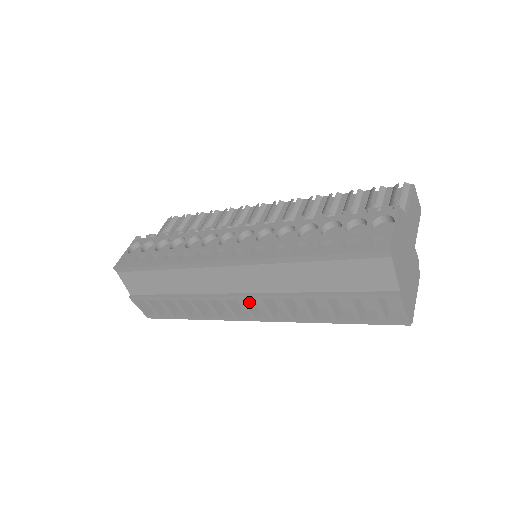
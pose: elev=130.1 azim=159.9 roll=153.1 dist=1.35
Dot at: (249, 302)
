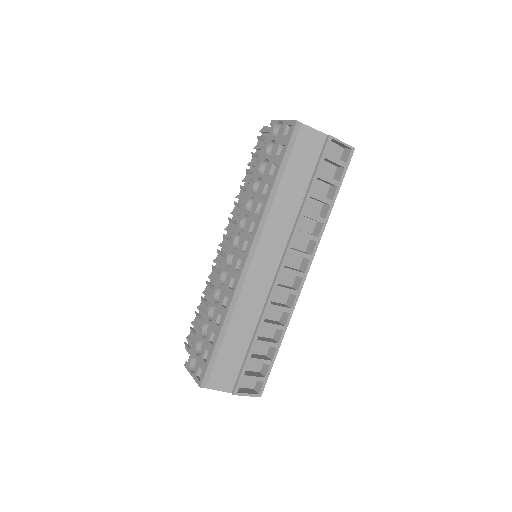
Dot at: (289, 268)
